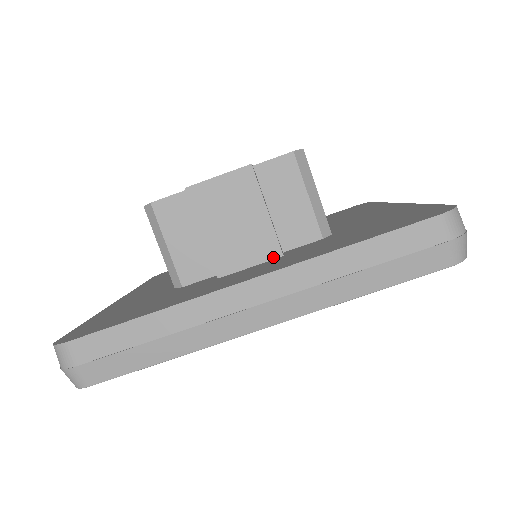
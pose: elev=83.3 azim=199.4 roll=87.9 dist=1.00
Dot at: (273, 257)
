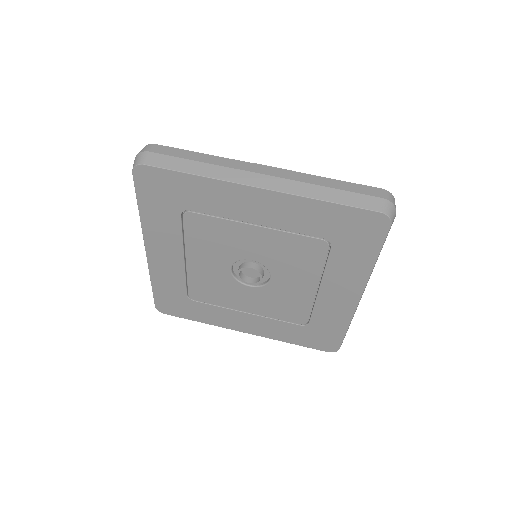
Dot at: occluded
